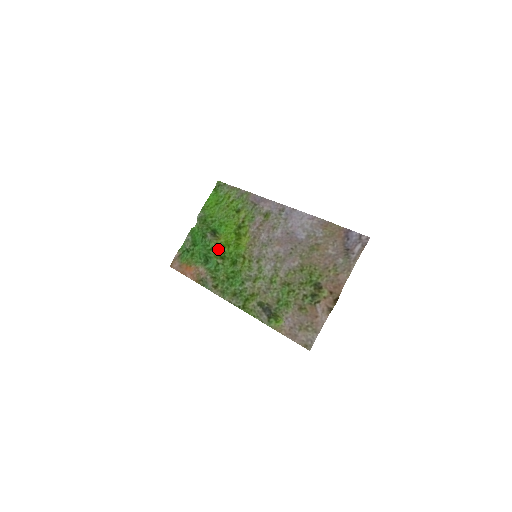
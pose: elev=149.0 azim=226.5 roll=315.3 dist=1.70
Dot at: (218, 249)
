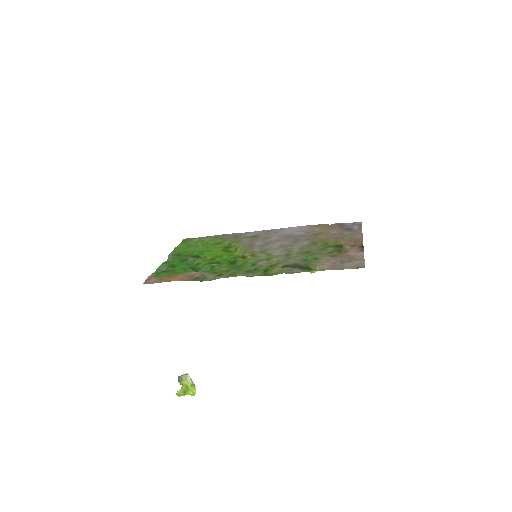
Dot at: (208, 261)
